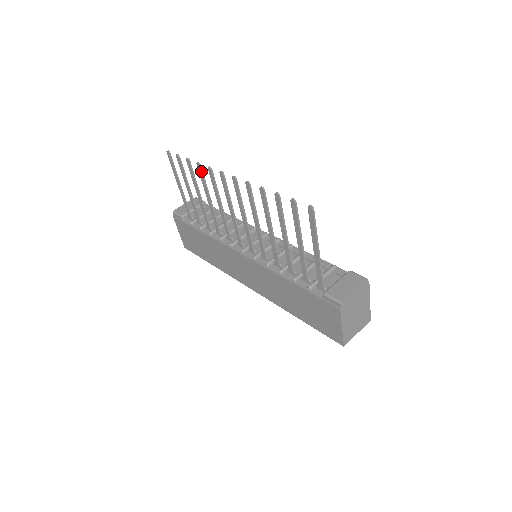
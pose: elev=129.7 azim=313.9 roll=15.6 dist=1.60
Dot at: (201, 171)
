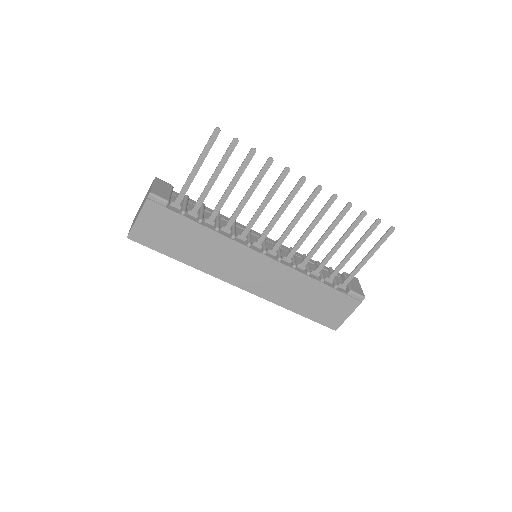
Dot at: (269, 167)
